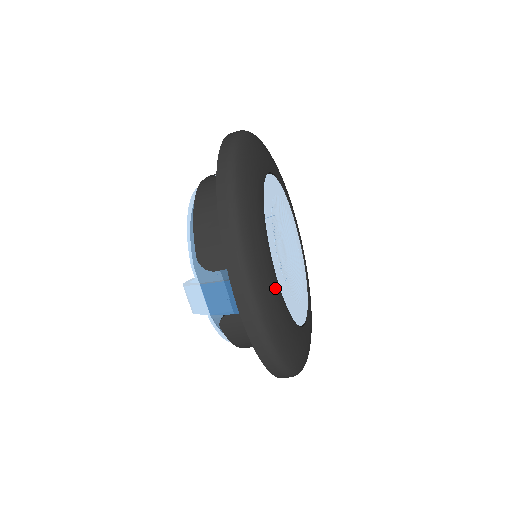
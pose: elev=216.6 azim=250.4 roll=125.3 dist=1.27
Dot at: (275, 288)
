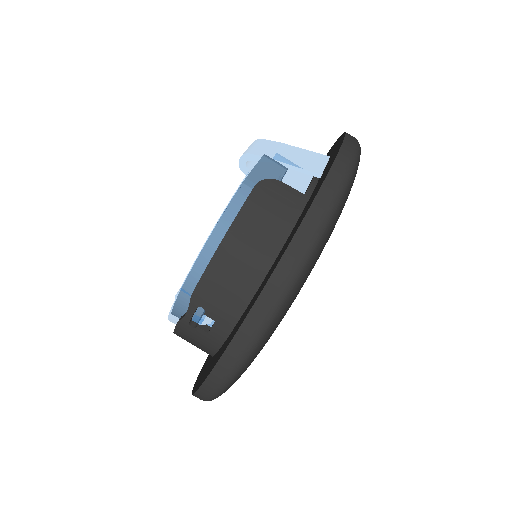
Dot at: occluded
